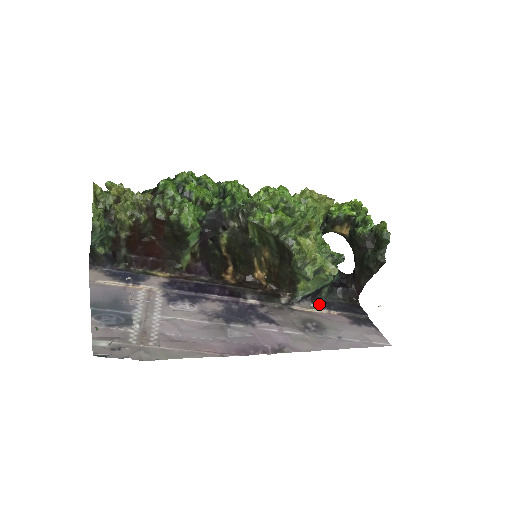
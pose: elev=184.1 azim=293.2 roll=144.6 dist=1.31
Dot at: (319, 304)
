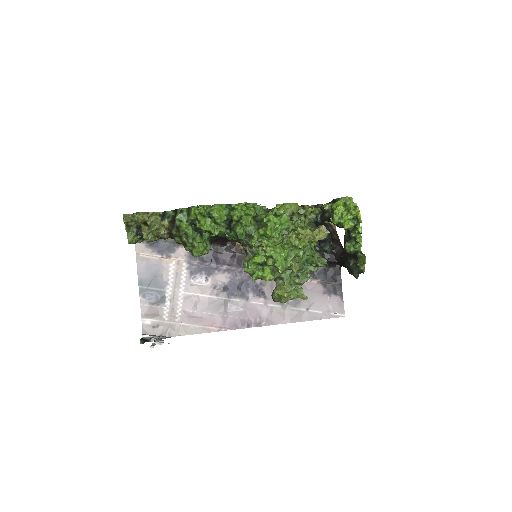
Dot at: occluded
